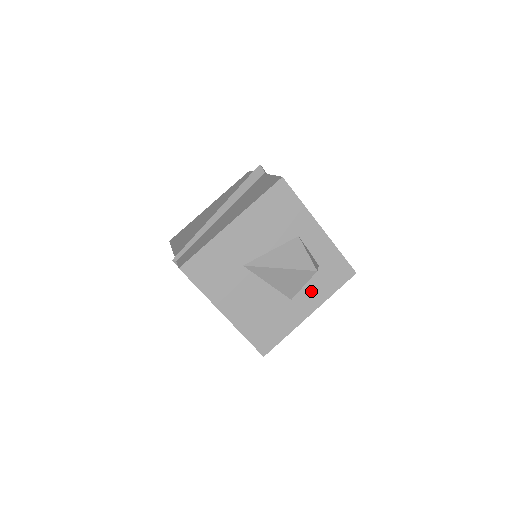
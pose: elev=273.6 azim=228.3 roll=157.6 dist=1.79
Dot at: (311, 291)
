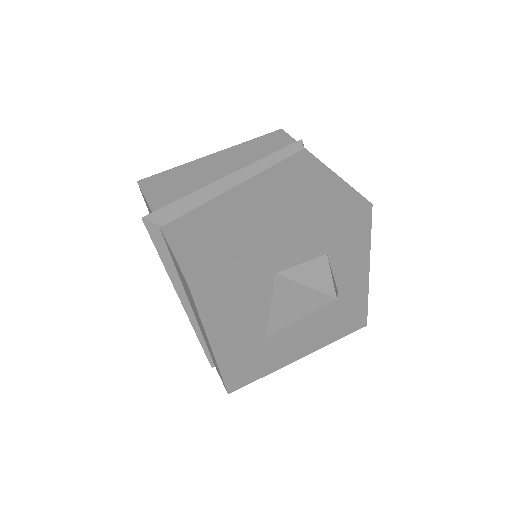
Dot at: (347, 268)
